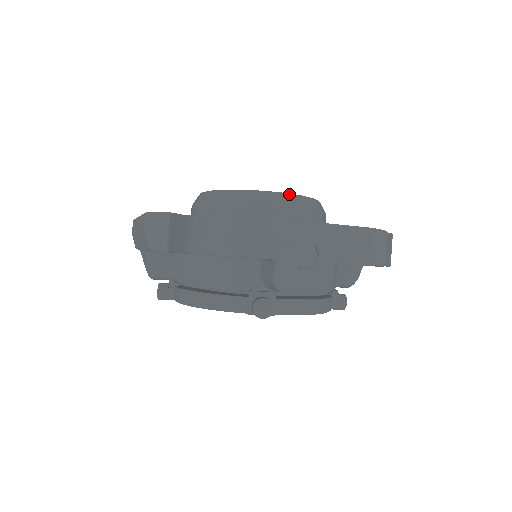
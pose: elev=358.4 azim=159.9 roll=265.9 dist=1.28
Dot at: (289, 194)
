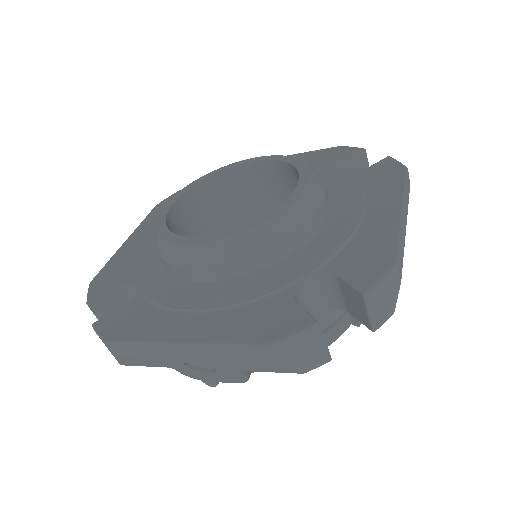
Dot at: (206, 245)
